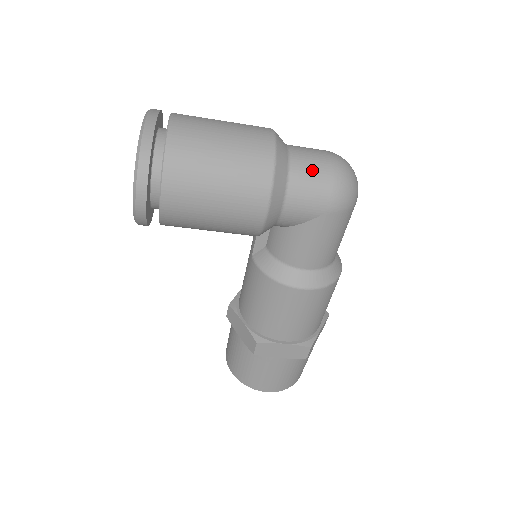
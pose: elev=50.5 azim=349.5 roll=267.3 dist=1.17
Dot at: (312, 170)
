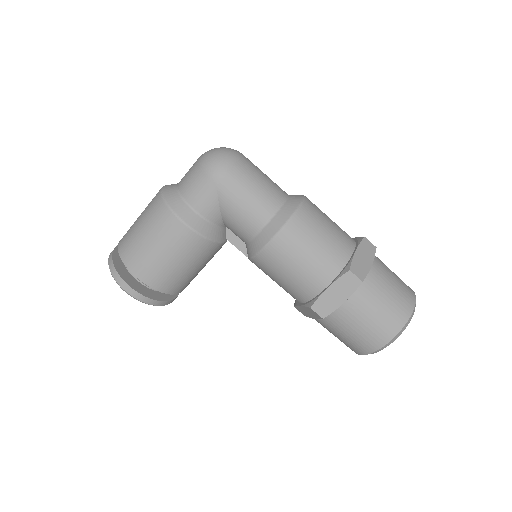
Dot at: (189, 176)
